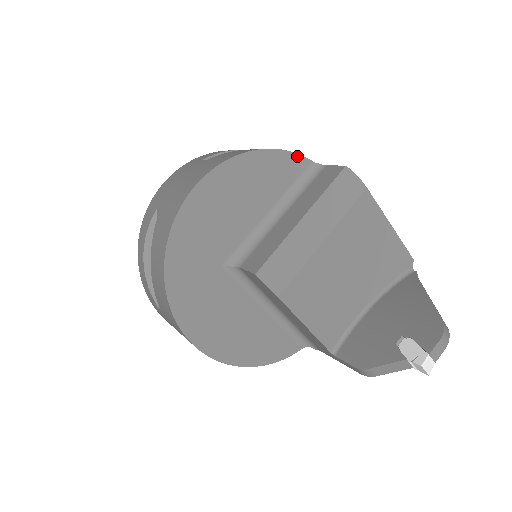
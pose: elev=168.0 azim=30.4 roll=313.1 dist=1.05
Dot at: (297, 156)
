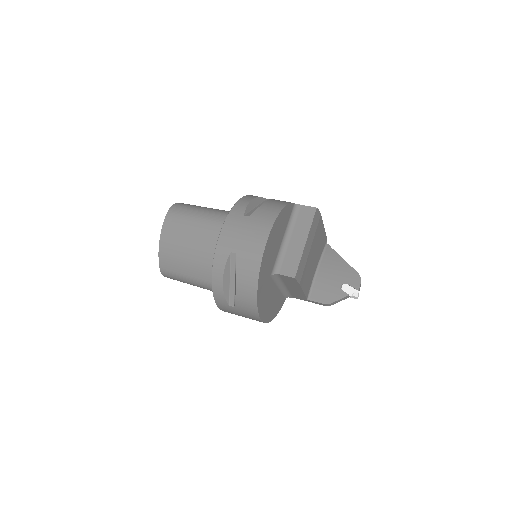
Dot at: (291, 204)
